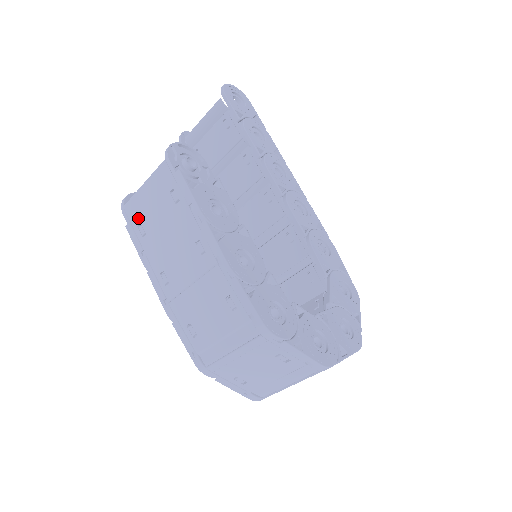
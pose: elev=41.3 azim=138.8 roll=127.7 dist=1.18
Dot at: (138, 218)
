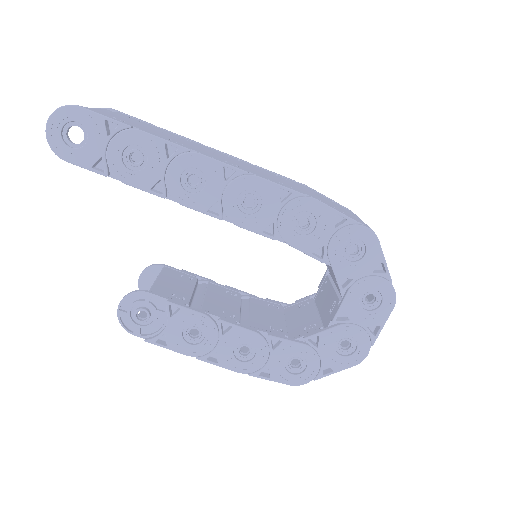
Dot at: occluded
